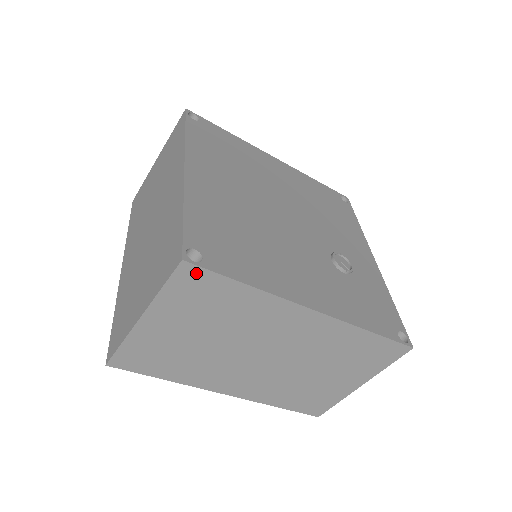
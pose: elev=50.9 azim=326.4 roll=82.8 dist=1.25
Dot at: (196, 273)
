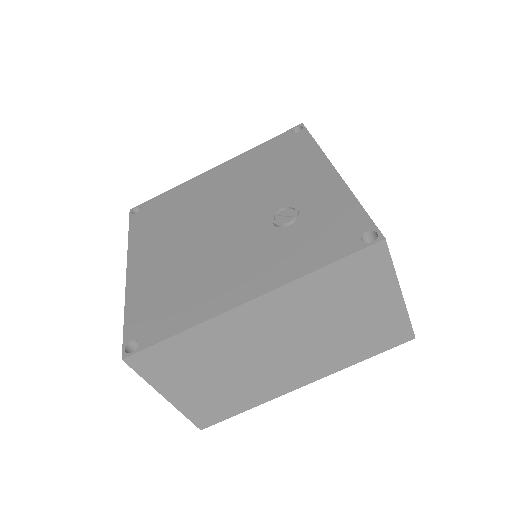
Dot at: (141, 357)
